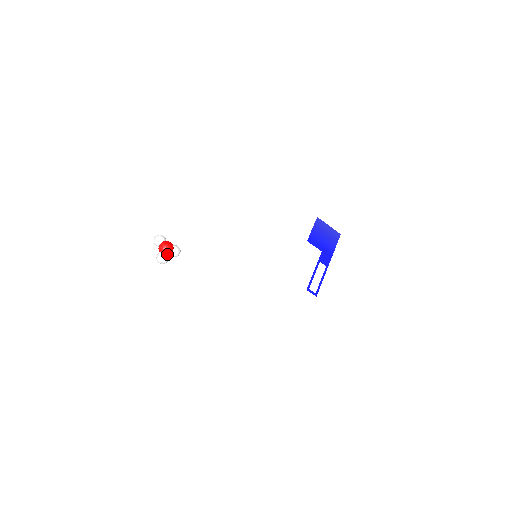
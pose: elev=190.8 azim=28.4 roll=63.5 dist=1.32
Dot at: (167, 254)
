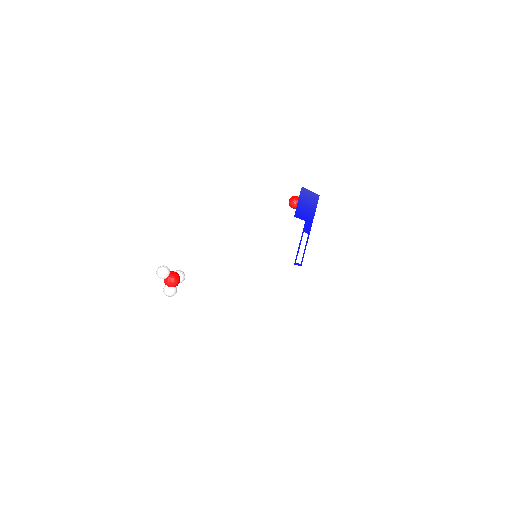
Dot at: (175, 286)
